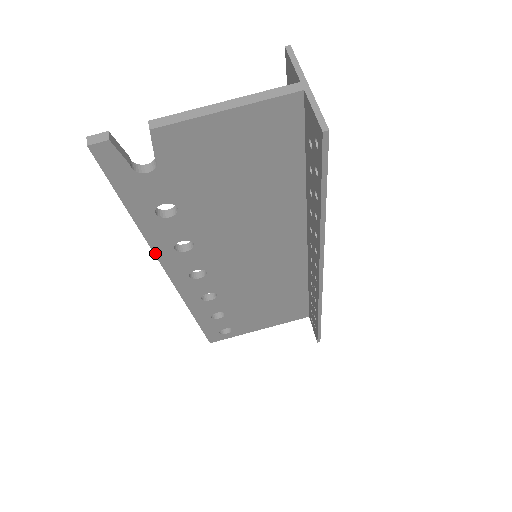
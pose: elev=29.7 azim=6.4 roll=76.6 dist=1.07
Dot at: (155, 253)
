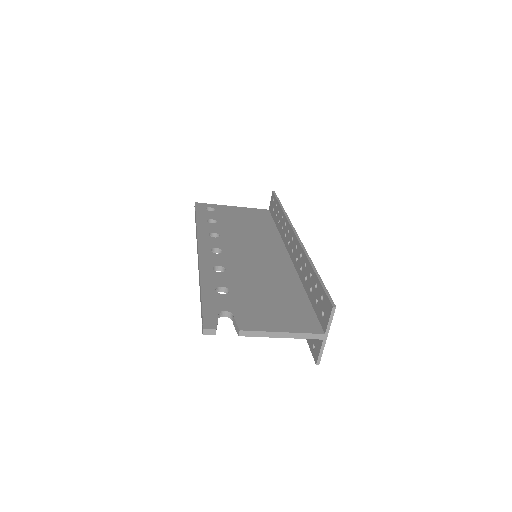
Dot at: occluded
